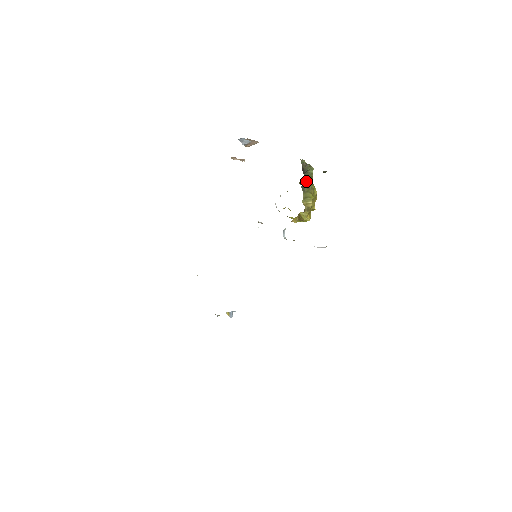
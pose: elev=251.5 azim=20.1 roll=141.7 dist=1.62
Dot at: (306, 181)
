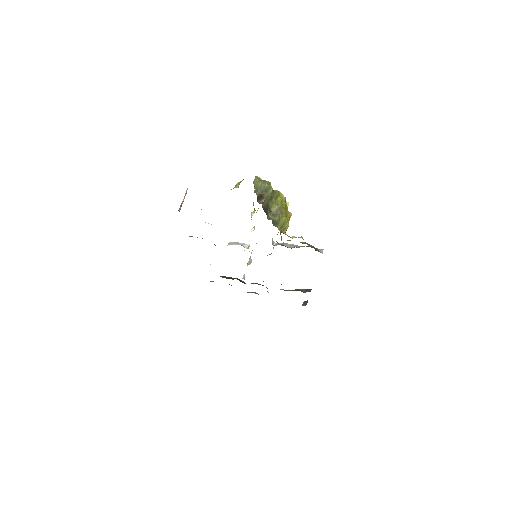
Dot at: (270, 202)
